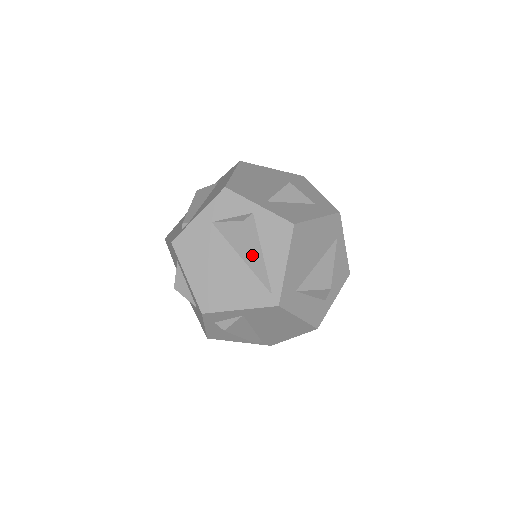
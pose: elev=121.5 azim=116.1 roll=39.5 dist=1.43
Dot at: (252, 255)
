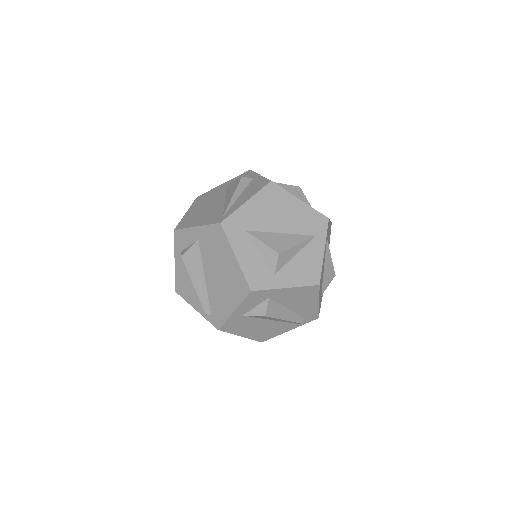
Dot at: (231, 196)
